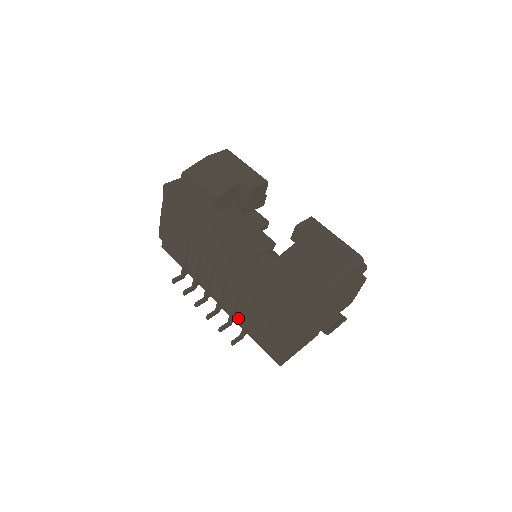
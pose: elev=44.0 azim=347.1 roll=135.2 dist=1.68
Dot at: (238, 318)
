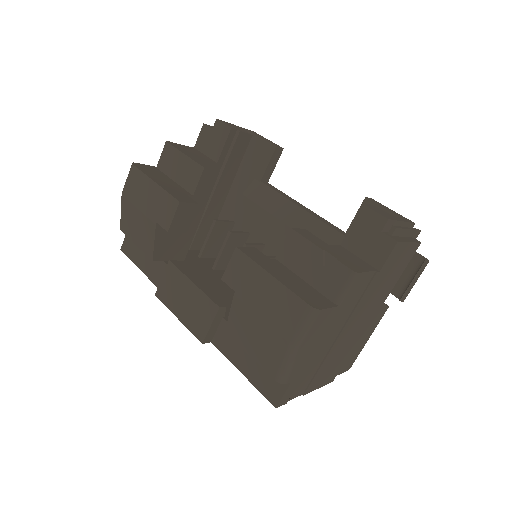
Dot at: occluded
